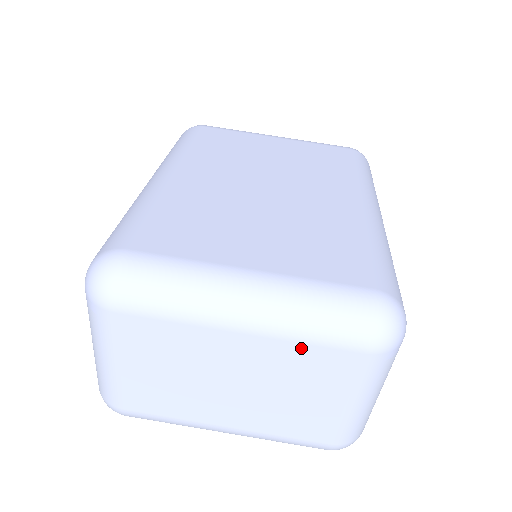
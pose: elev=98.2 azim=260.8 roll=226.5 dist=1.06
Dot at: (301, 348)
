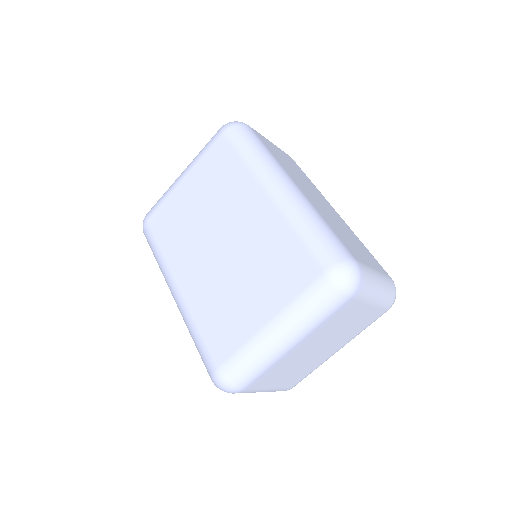
Dot at: (324, 324)
